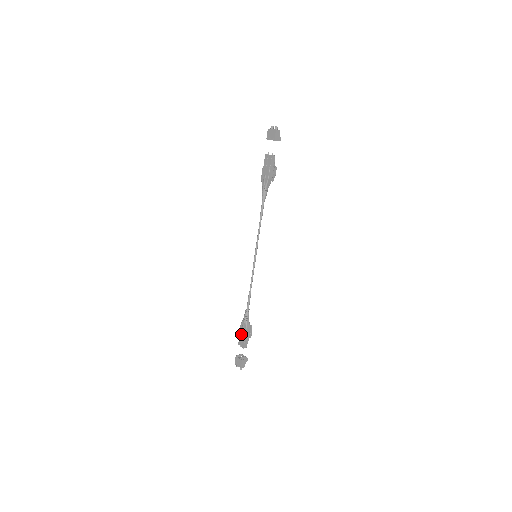
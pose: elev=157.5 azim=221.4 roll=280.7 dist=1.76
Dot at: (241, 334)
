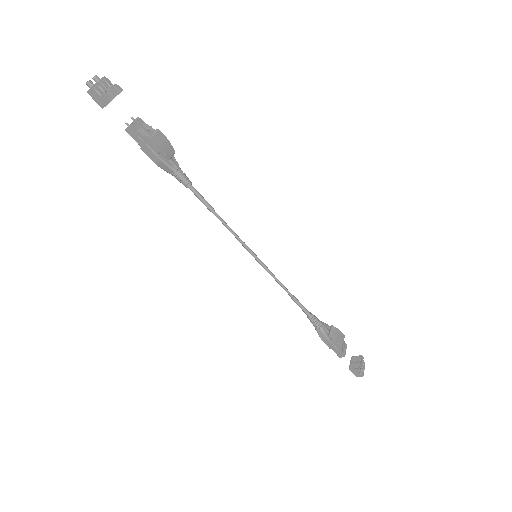
Dot at: occluded
